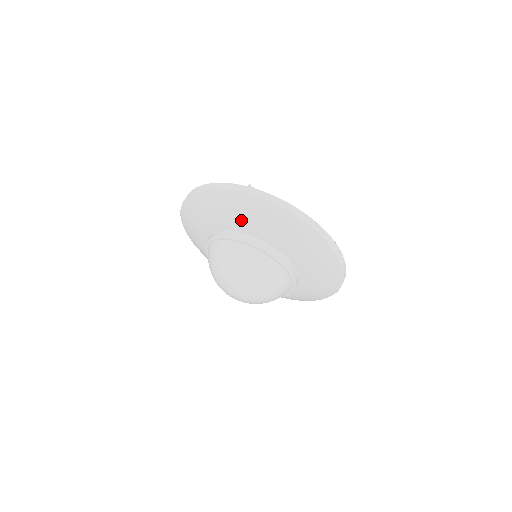
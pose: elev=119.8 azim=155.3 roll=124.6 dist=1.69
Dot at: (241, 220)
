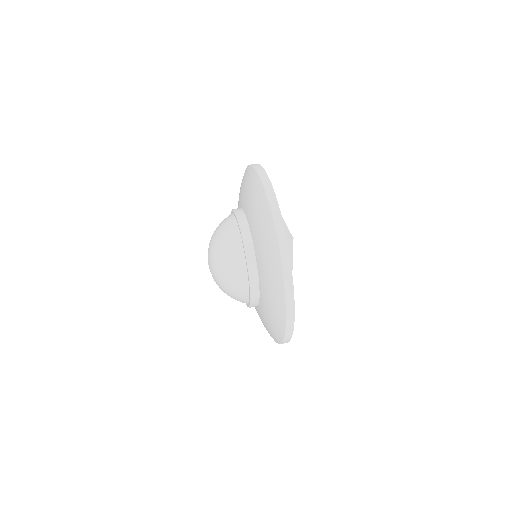
Dot at: occluded
